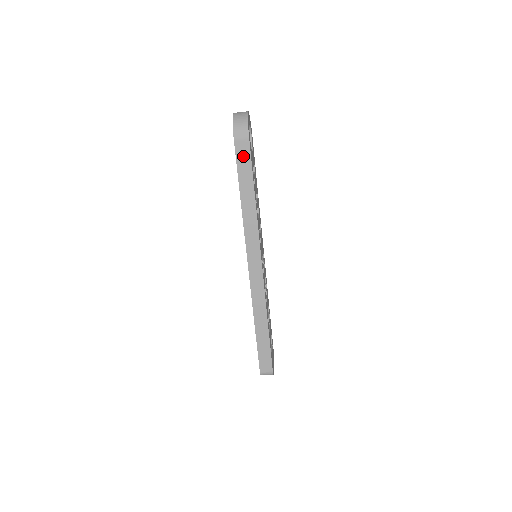
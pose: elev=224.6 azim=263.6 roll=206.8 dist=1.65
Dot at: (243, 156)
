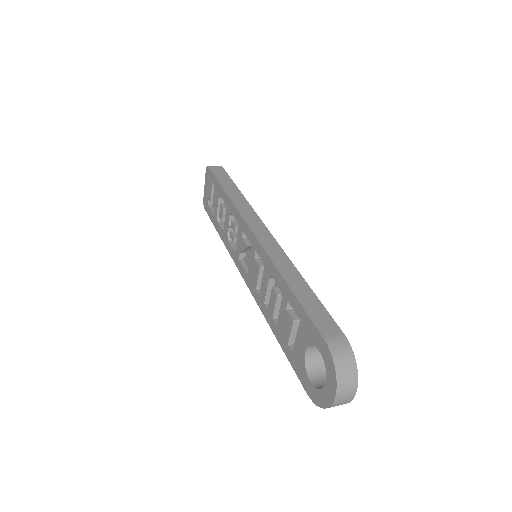
Dot at: occluded
